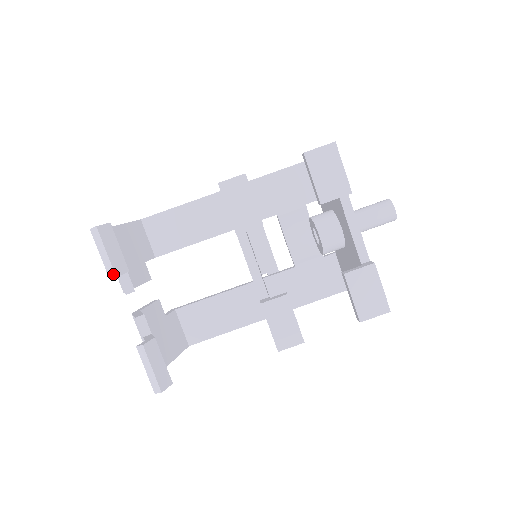
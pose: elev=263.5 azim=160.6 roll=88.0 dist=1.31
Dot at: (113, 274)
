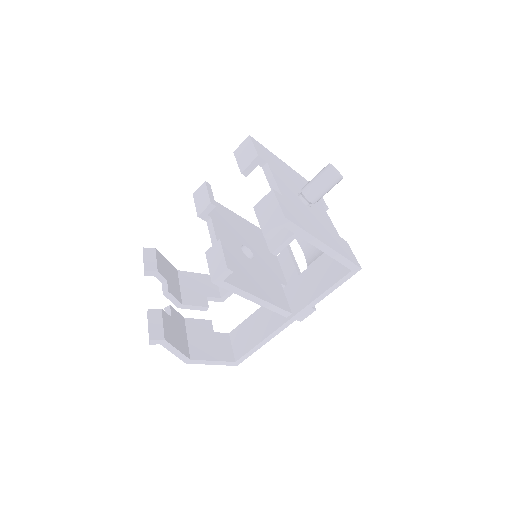
Dot at: (145, 271)
